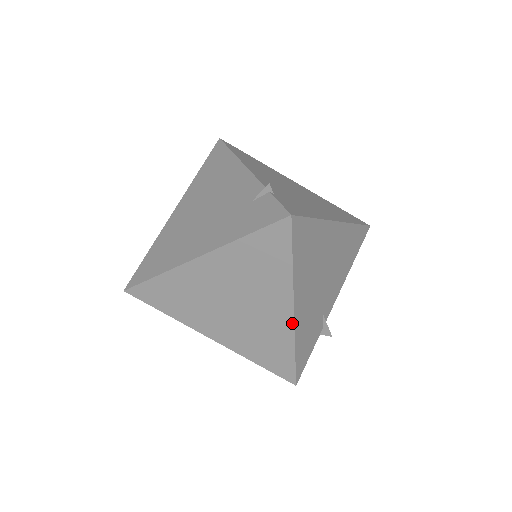
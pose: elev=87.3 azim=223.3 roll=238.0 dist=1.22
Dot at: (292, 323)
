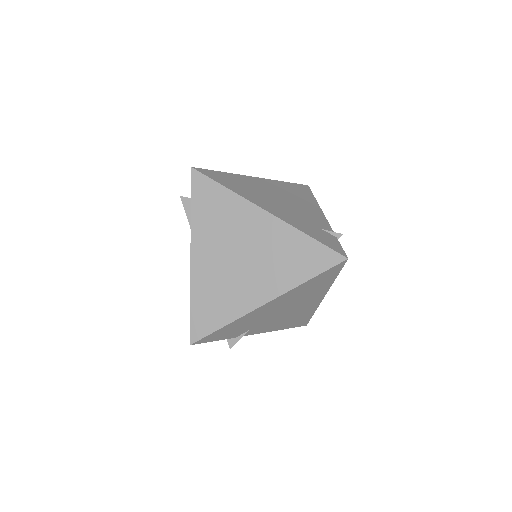
Dot at: (254, 308)
